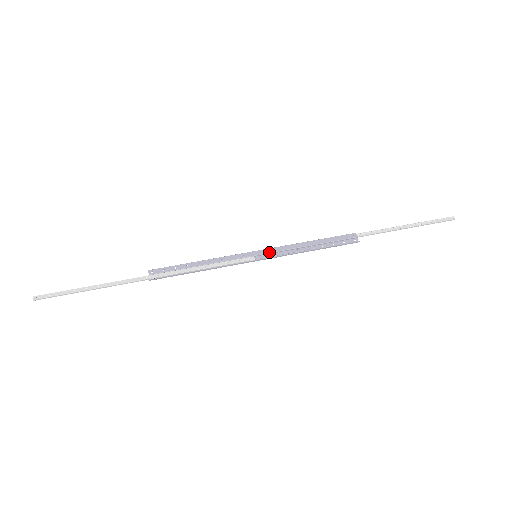
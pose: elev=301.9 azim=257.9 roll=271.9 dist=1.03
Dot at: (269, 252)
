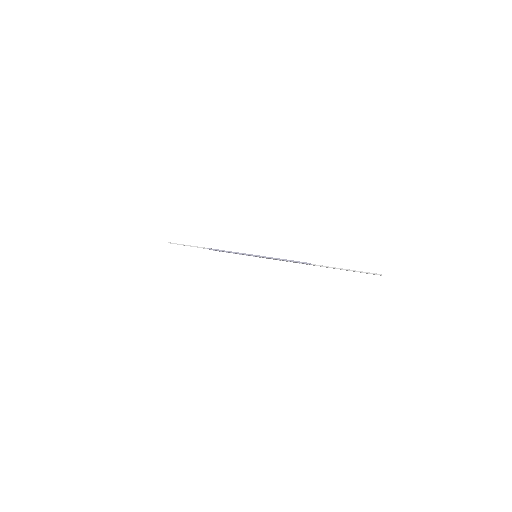
Dot at: occluded
